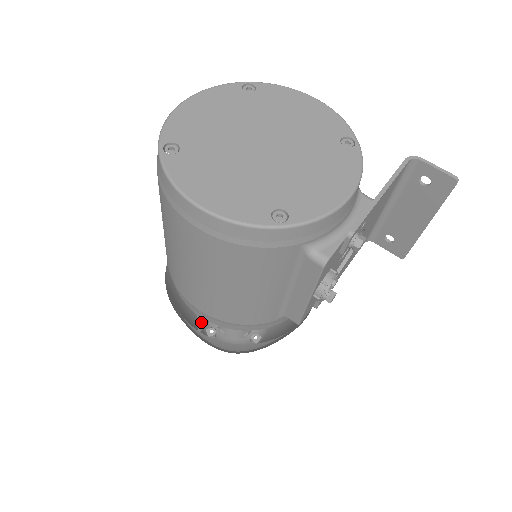
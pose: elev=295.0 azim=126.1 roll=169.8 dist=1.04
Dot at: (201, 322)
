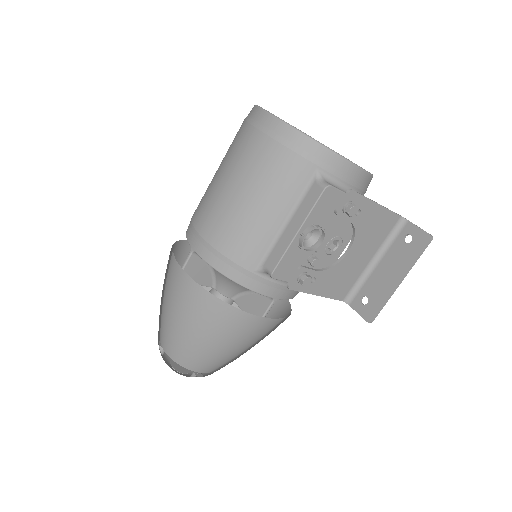
Dot at: (187, 264)
